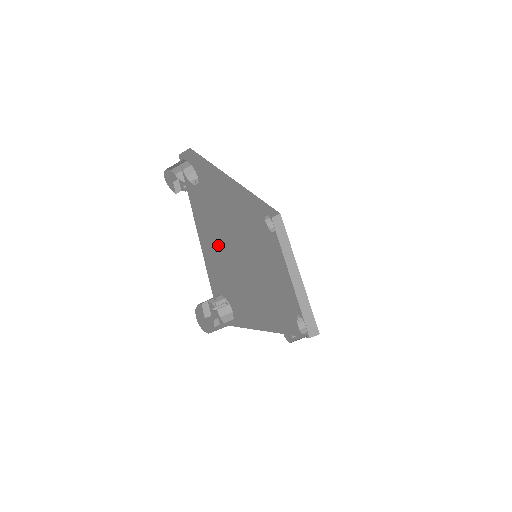
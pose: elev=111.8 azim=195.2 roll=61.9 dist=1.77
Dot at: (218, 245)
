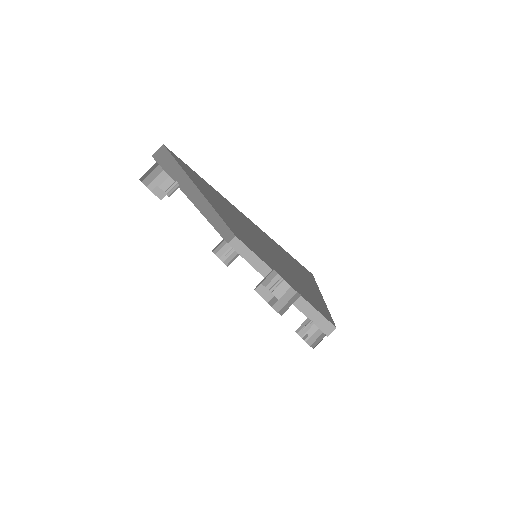
Dot at: occluded
